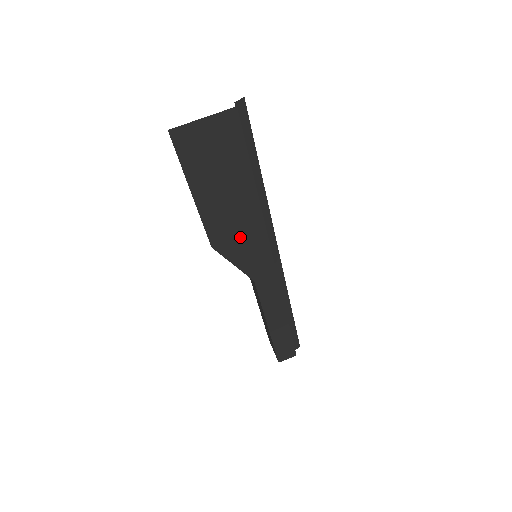
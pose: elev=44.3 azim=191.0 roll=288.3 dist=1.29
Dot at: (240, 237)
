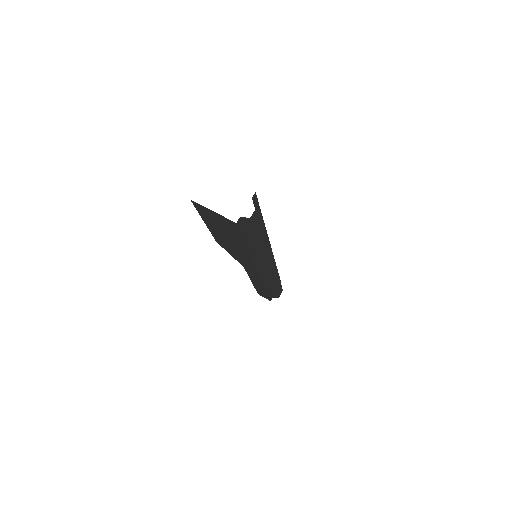
Dot at: (235, 252)
